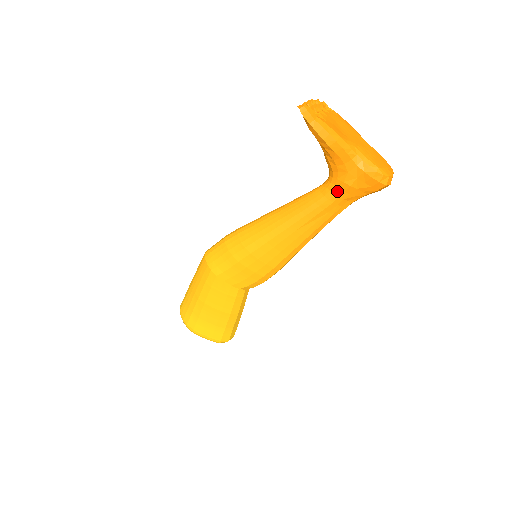
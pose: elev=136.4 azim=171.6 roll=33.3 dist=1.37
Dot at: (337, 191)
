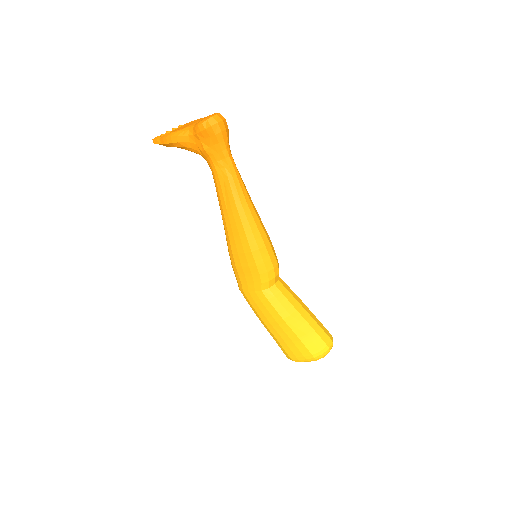
Dot at: (209, 161)
